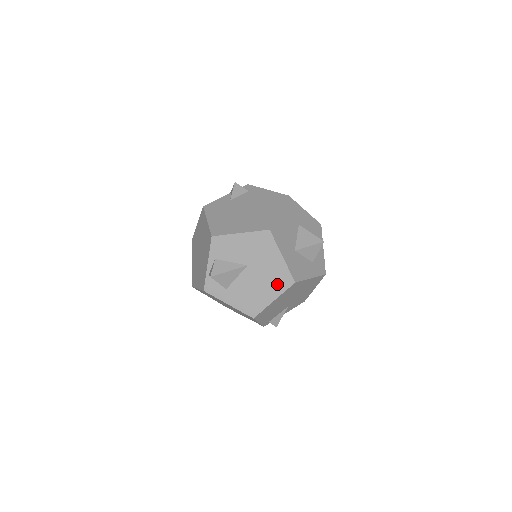
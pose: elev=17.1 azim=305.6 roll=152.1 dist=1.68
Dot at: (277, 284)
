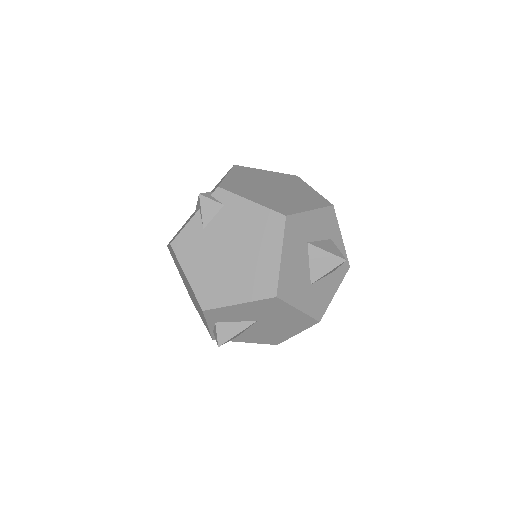
Dot at: (298, 326)
